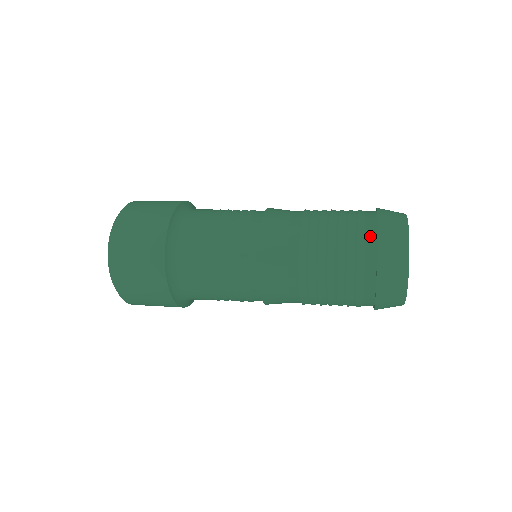
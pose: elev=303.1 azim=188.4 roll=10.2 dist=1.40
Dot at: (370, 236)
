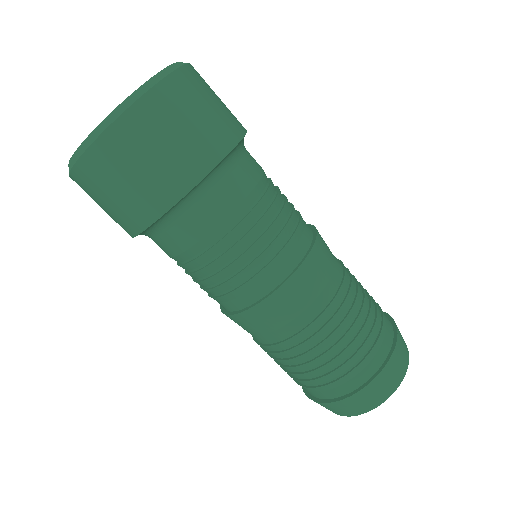
Dot at: (390, 327)
